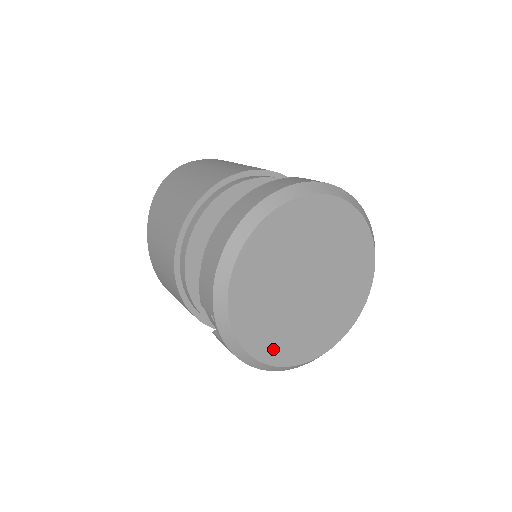
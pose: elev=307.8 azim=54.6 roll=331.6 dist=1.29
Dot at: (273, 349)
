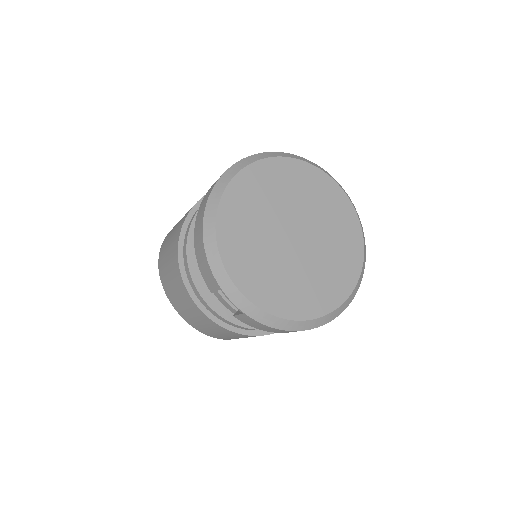
Dot at: (291, 304)
